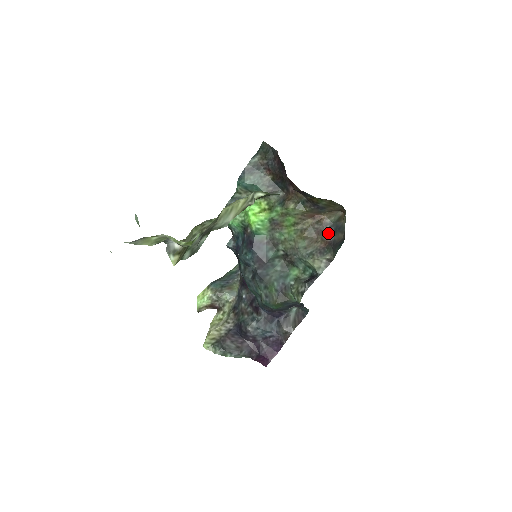
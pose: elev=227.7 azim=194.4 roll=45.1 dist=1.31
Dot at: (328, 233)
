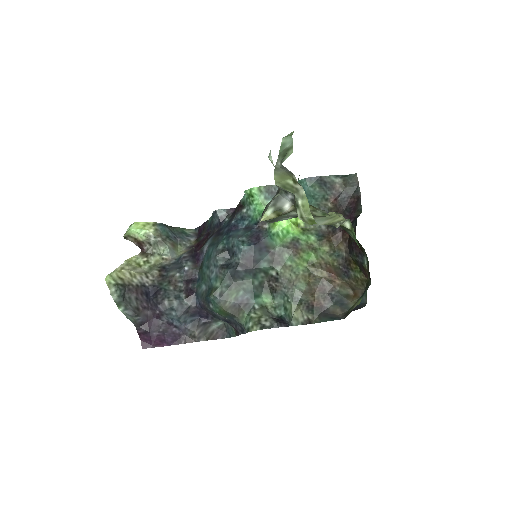
Dot at: (329, 298)
